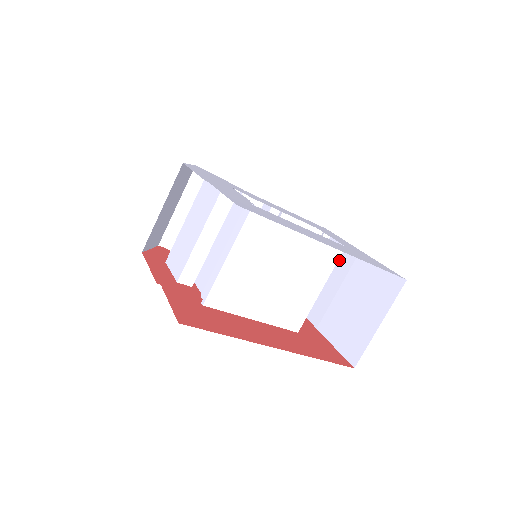
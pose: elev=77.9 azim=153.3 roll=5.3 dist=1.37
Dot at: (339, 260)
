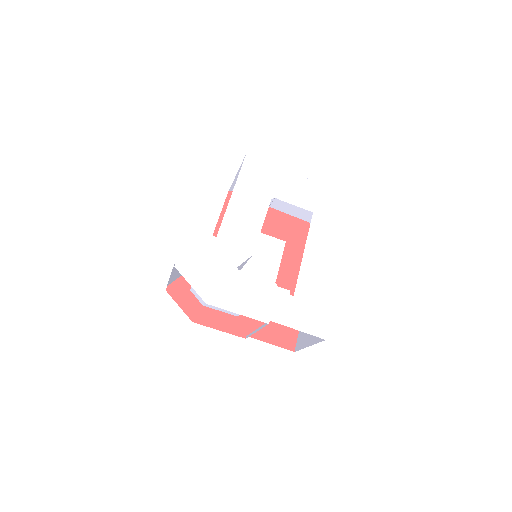
Dot at: occluded
